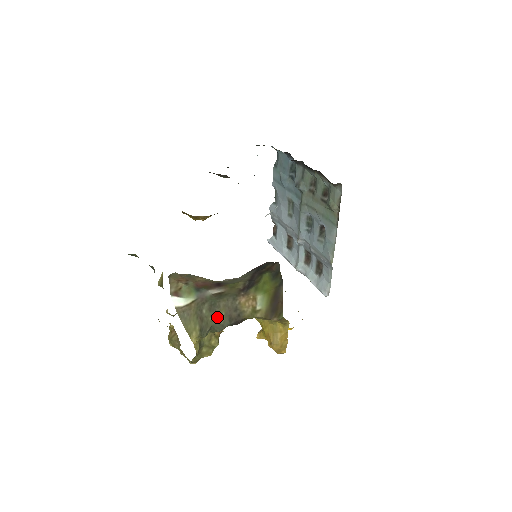
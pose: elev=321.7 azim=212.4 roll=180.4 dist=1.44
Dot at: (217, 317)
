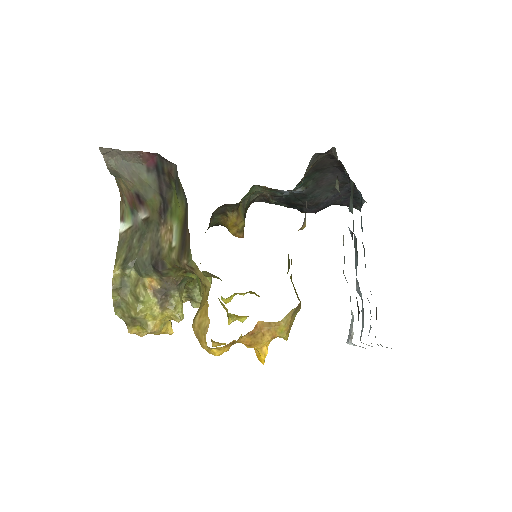
Dot at: (142, 251)
